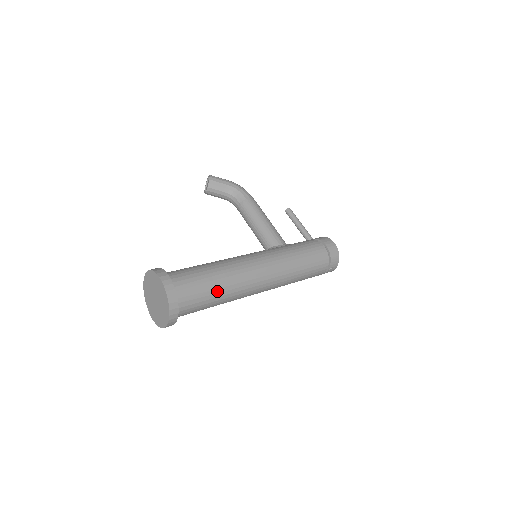
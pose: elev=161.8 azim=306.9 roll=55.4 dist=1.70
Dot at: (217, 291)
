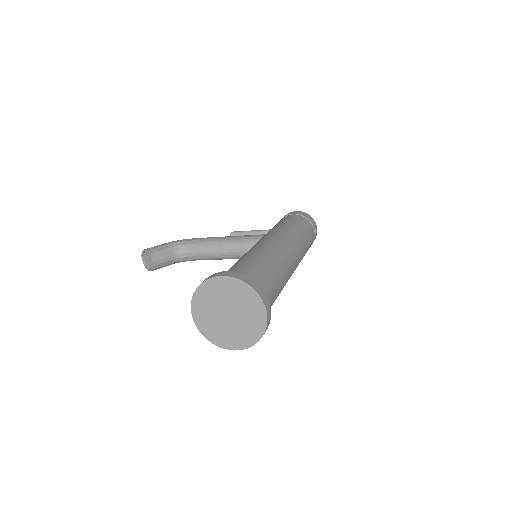
Dot at: (270, 268)
